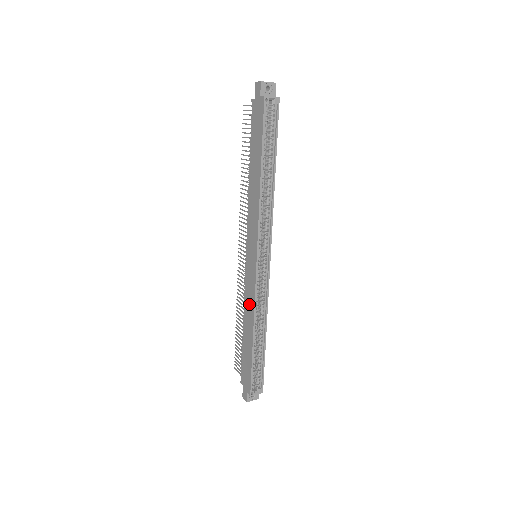
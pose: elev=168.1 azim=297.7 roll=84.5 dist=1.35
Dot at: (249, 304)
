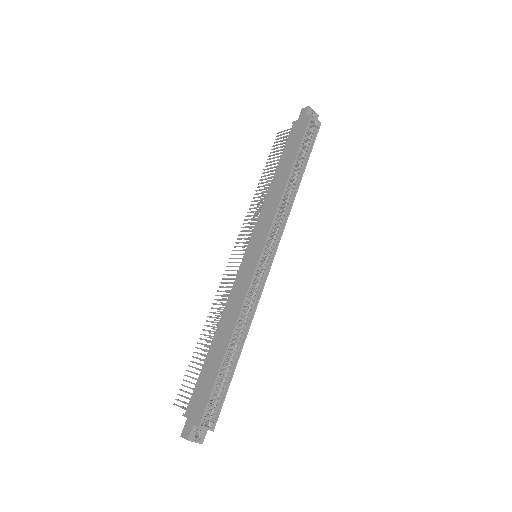
Dot at: (235, 303)
